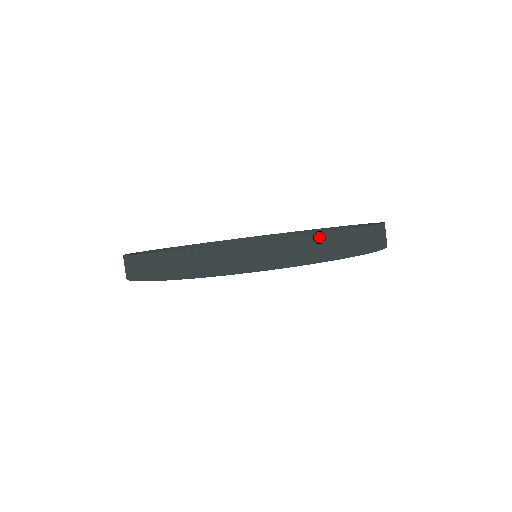
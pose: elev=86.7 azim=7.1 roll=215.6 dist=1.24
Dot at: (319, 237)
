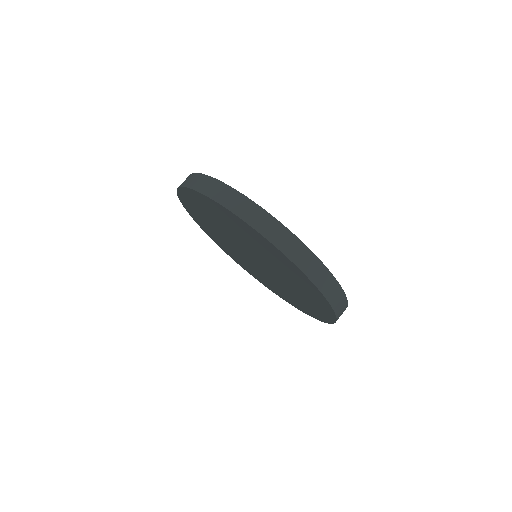
Dot at: (342, 293)
